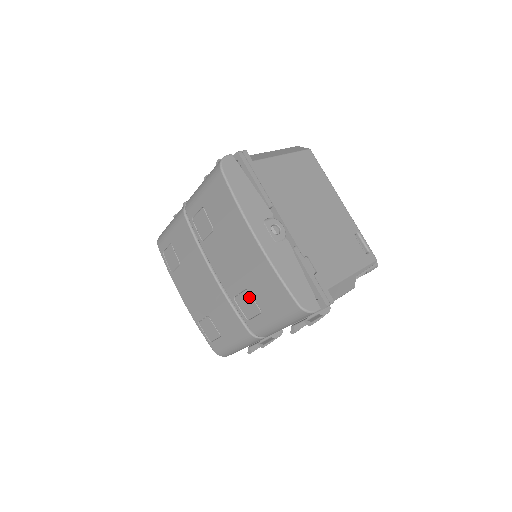
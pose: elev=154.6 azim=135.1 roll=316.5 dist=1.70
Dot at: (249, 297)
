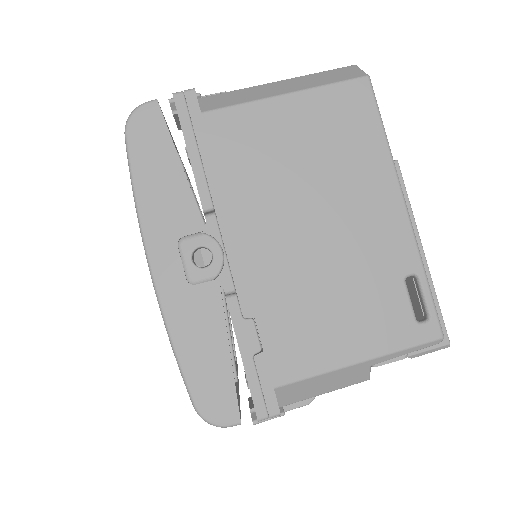
Dot at: occluded
